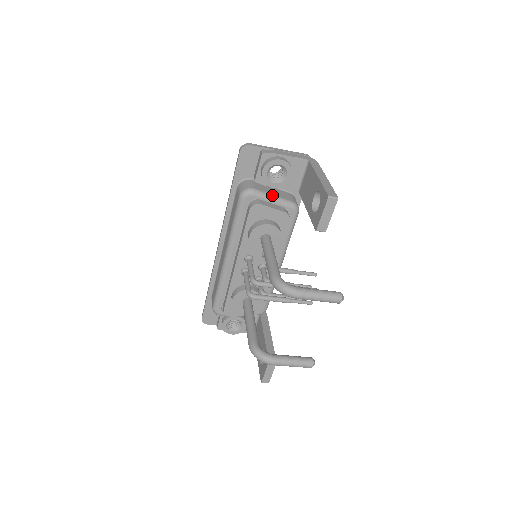
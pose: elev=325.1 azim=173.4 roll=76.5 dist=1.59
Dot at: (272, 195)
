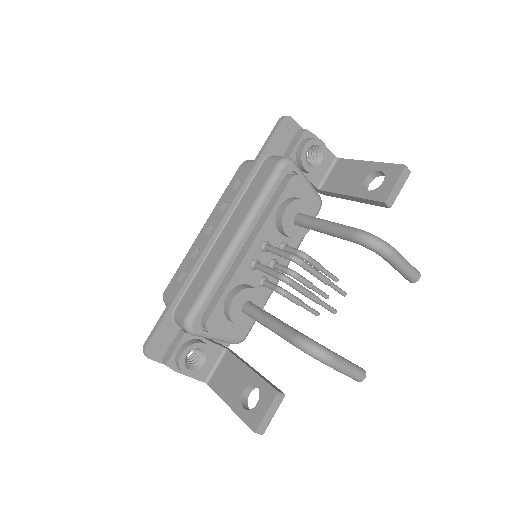
Dot at: (306, 177)
